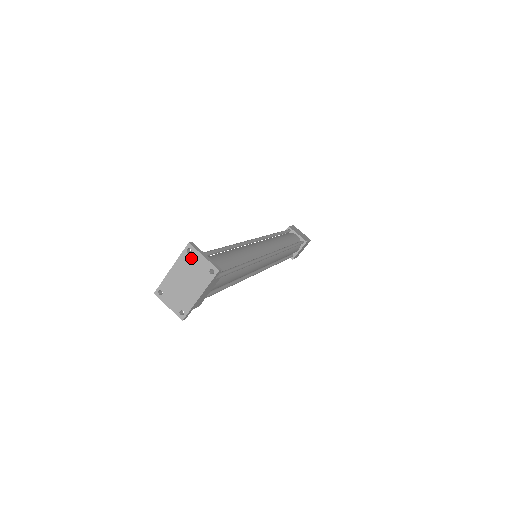
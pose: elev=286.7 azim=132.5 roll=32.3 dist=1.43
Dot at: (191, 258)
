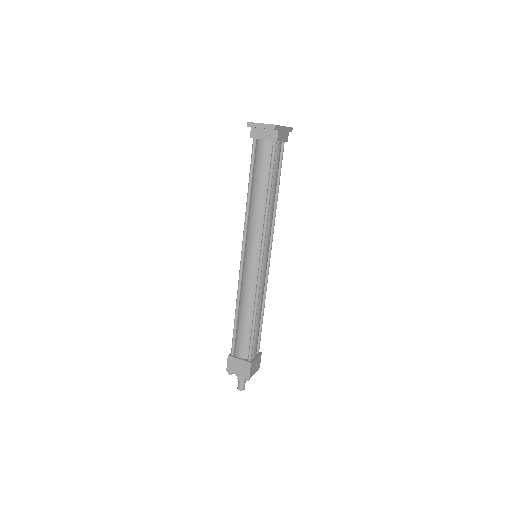
Dot at: occluded
